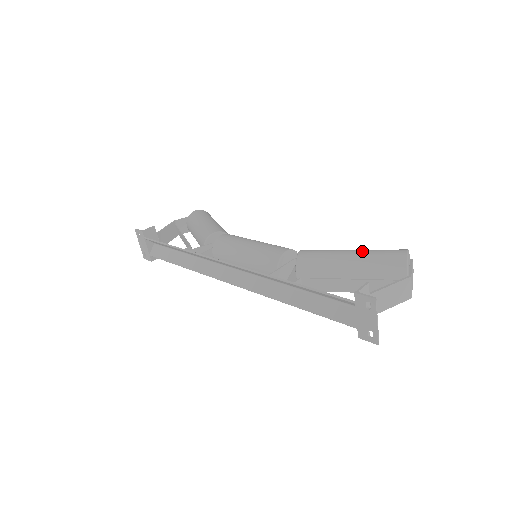
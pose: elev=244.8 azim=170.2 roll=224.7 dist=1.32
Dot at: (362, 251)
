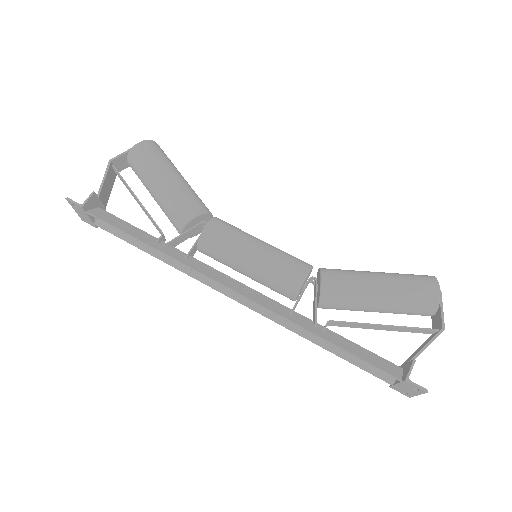
Dot at: (393, 285)
